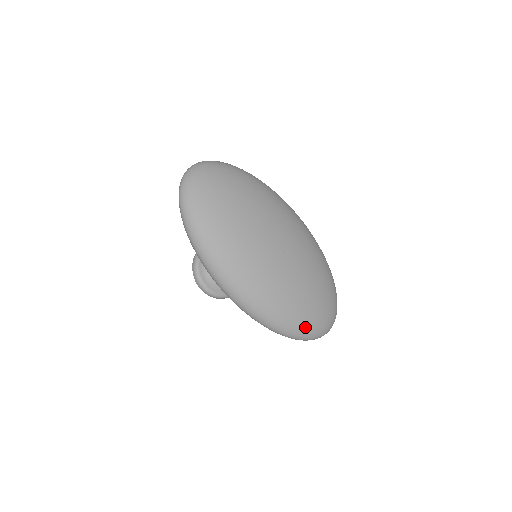
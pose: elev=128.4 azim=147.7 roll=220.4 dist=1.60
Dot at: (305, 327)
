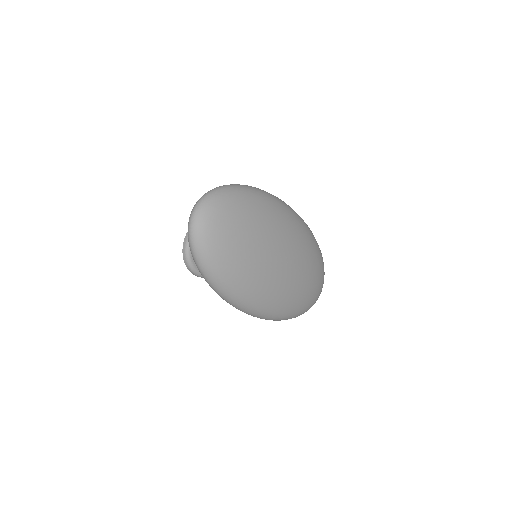
Dot at: (306, 309)
